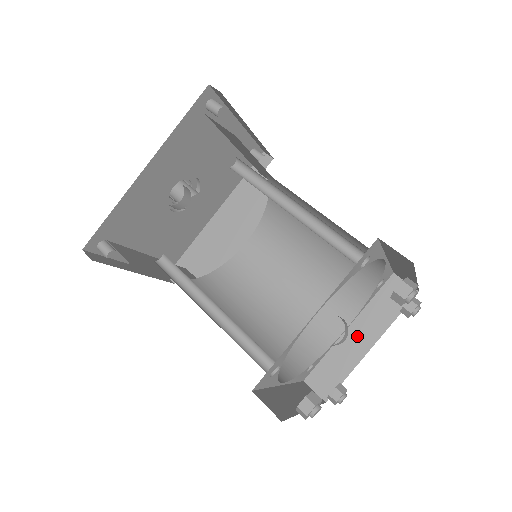
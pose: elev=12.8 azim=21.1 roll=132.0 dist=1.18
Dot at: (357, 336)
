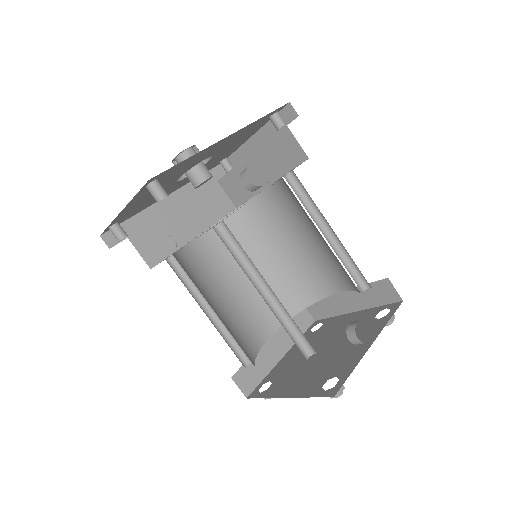
Dot at: (275, 345)
